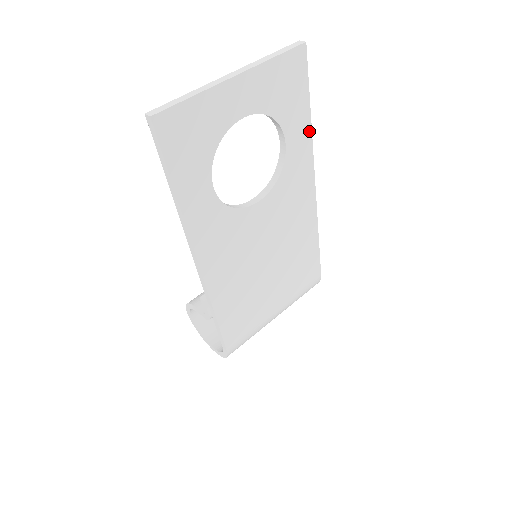
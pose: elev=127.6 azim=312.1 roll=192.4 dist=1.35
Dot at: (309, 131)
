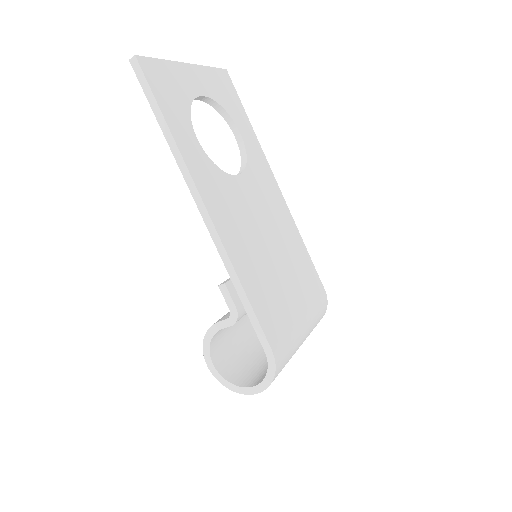
Dot at: (254, 135)
